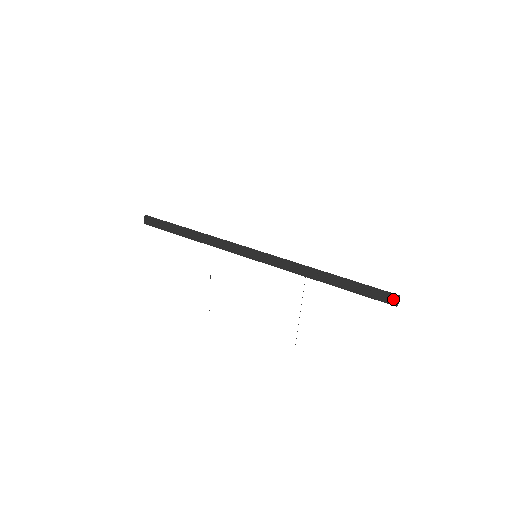
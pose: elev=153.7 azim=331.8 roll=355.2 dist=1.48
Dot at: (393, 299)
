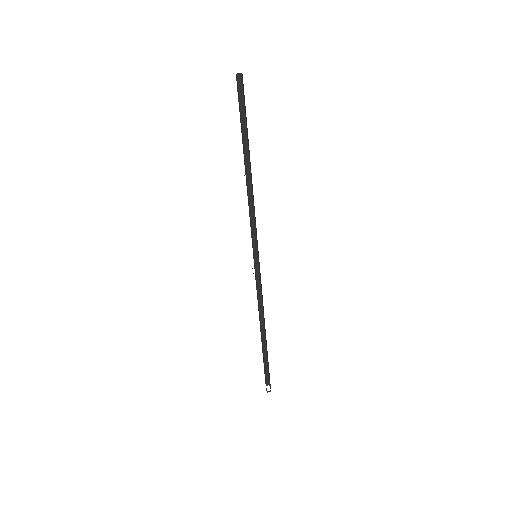
Dot at: occluded
